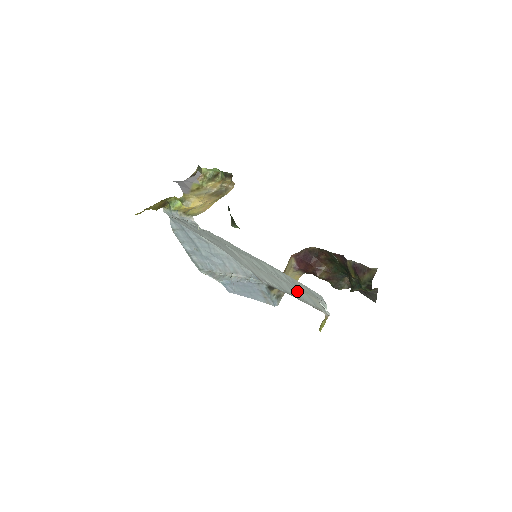
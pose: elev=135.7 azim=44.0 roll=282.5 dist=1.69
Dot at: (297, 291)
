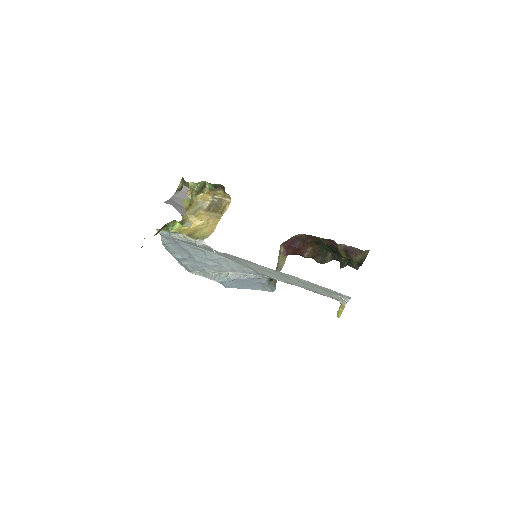
Dot at: (315, 289)
